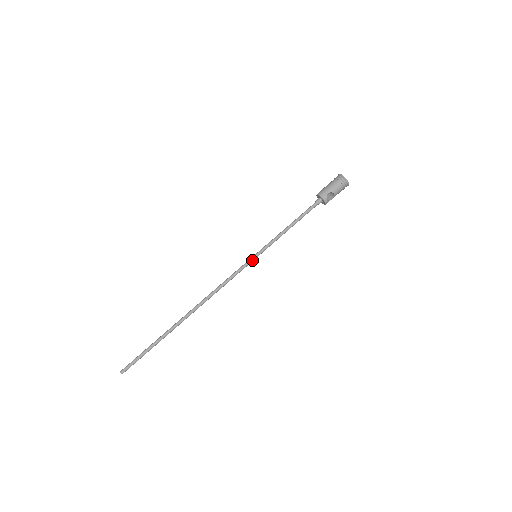
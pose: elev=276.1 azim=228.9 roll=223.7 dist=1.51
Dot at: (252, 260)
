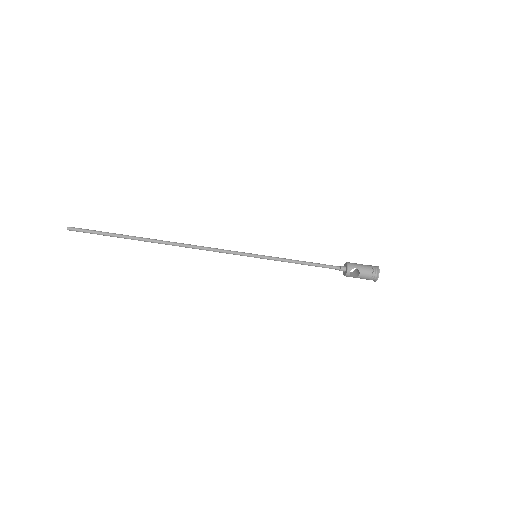
Dot at: (250, 255)
